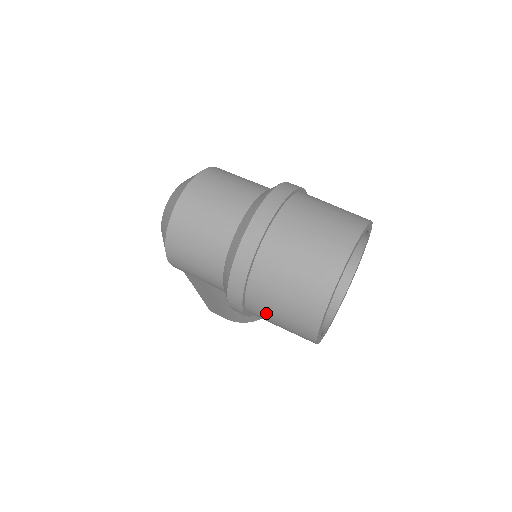
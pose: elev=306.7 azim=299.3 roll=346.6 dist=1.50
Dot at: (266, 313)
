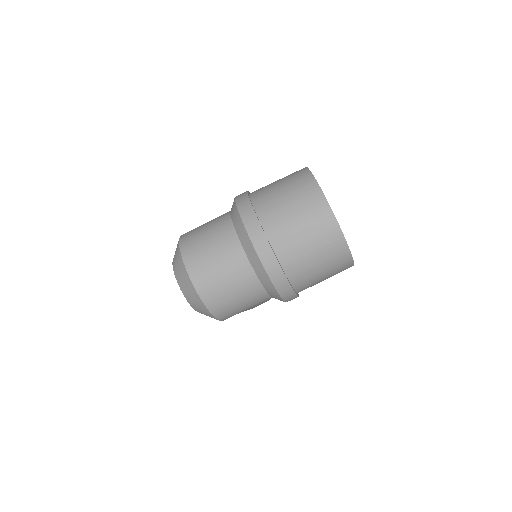
Dot at: (313, 284)
